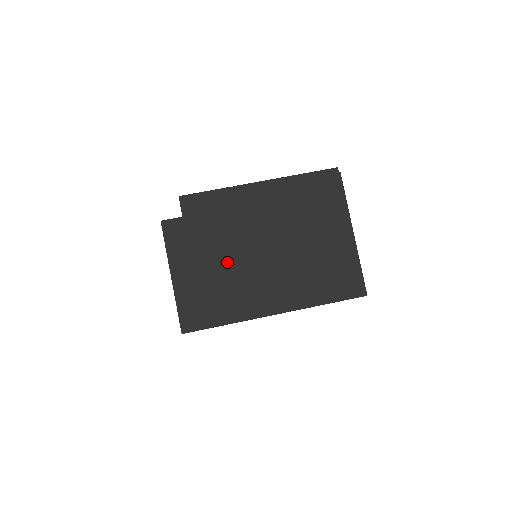
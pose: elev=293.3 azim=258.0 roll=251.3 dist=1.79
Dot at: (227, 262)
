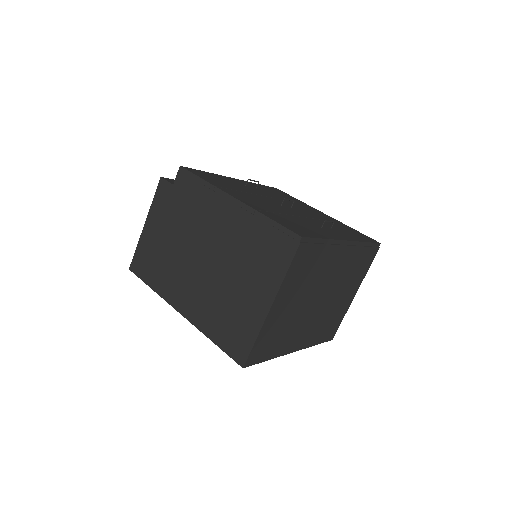
Dot at: (177, 245)
